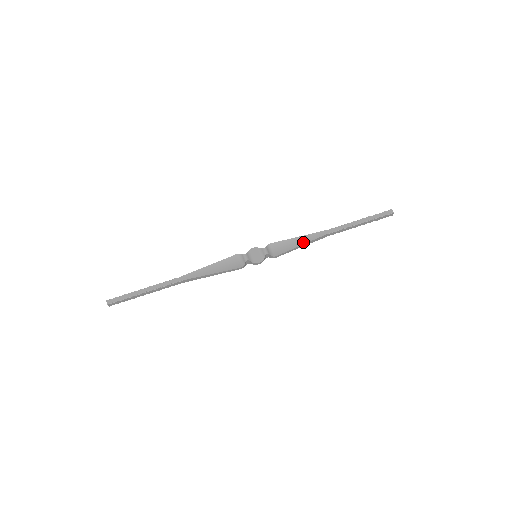
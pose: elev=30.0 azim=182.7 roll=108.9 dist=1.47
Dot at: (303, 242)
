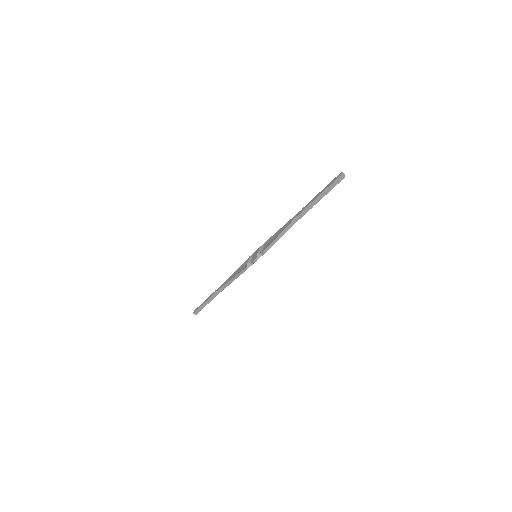
Dot at: (279, 233)
